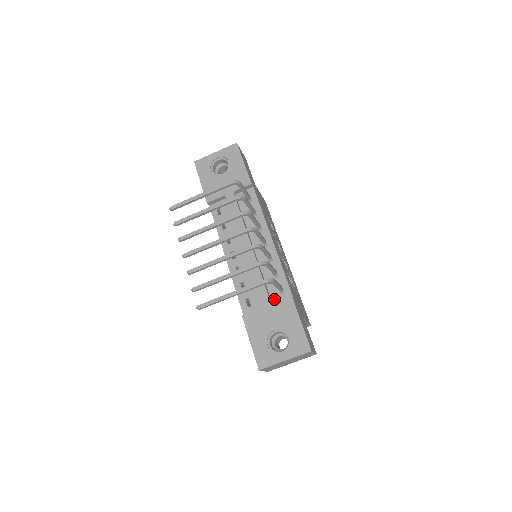
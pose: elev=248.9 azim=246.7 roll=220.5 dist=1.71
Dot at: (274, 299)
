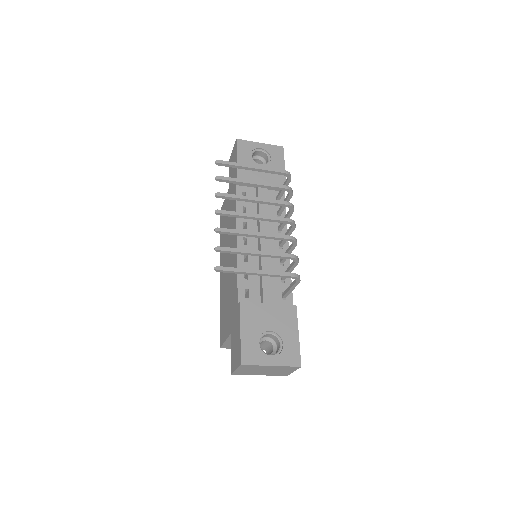
Dot at: (274, 301)
